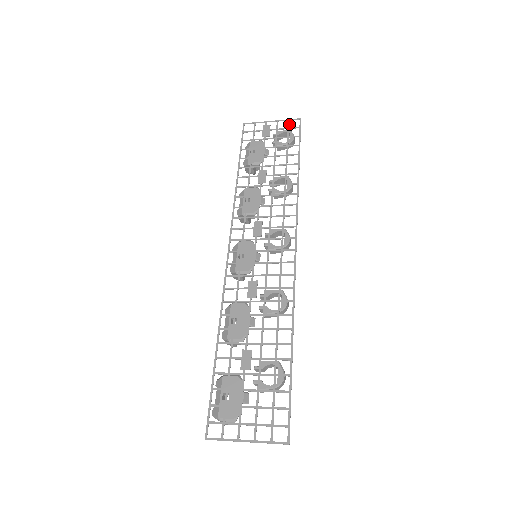
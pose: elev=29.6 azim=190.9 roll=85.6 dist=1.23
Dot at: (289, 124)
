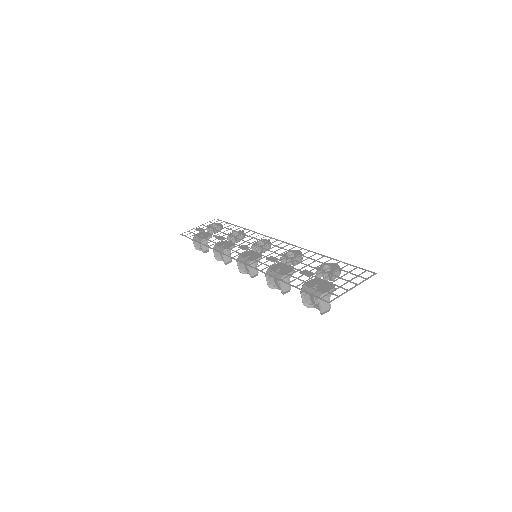
Dot at: (211, 222)
